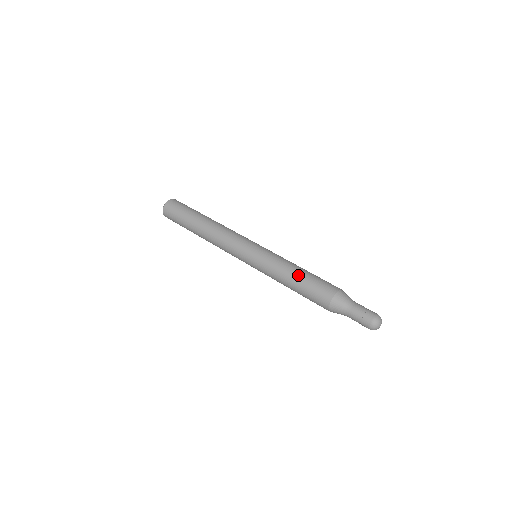
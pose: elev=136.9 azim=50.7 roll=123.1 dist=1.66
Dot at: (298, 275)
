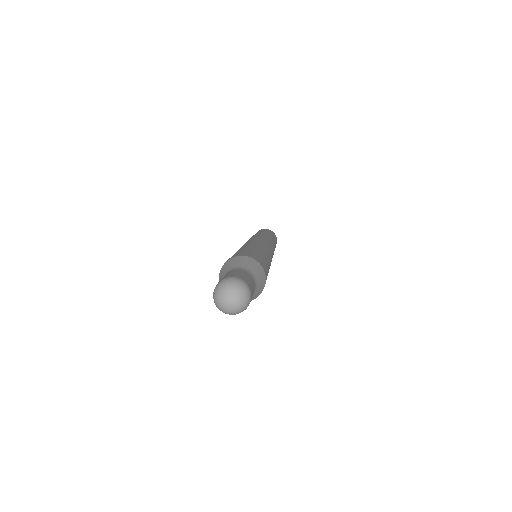
Dot at: occluded
